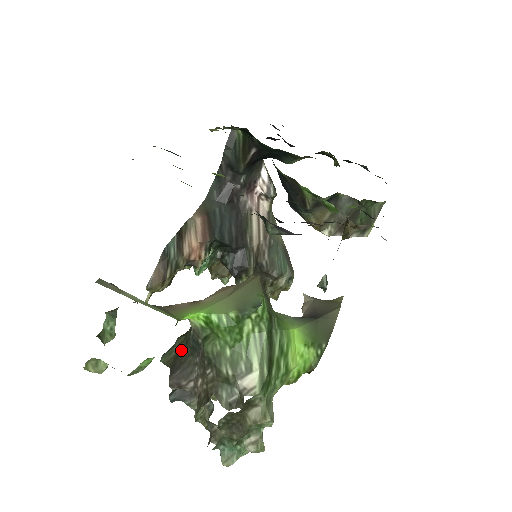
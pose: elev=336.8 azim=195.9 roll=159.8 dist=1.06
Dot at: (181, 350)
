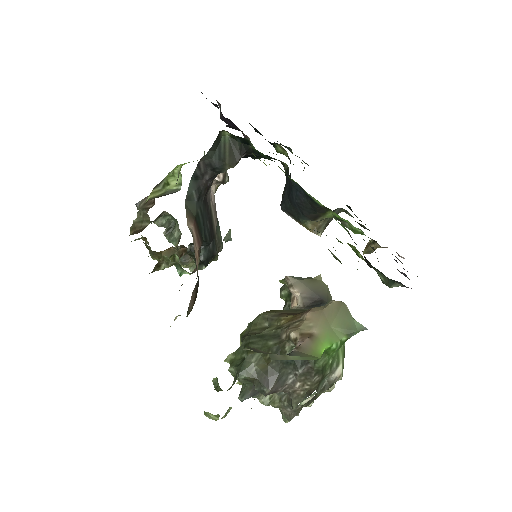
Dot at: (269, 366)
